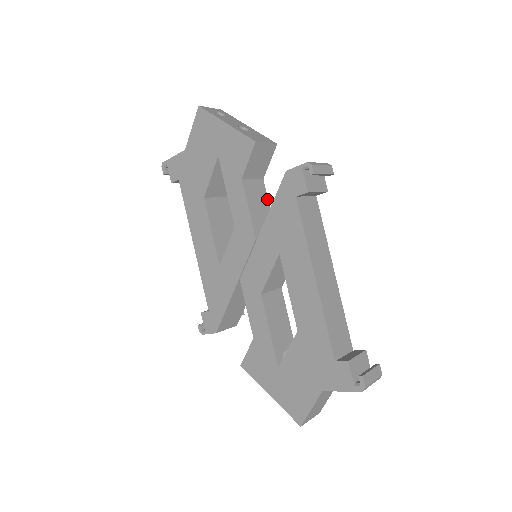
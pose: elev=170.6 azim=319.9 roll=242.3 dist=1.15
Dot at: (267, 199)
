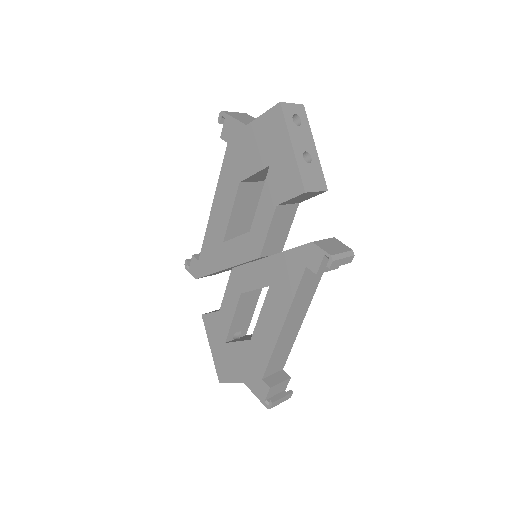
Dot at: (292, 221)
